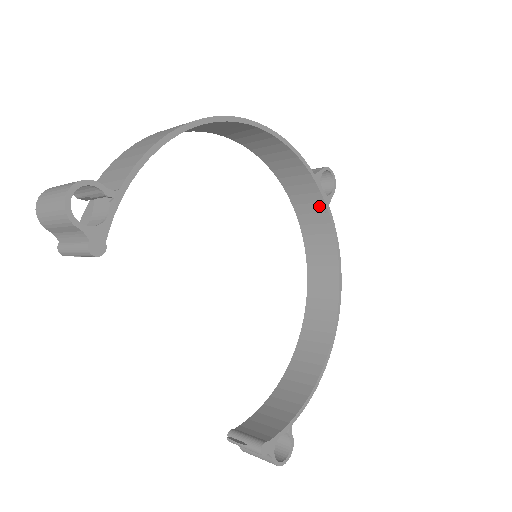
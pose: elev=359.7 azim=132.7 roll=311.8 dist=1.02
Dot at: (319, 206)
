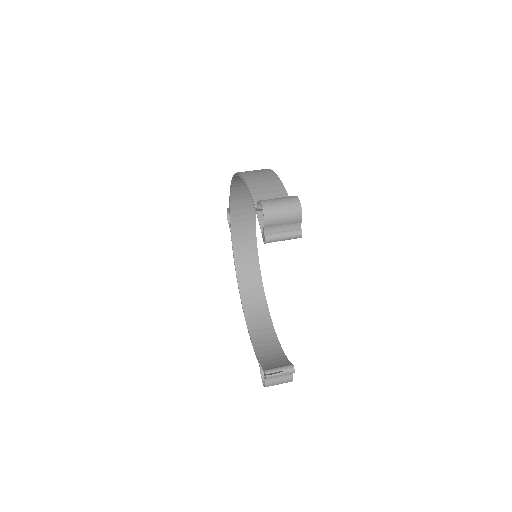
Dot at: (251, 229)
